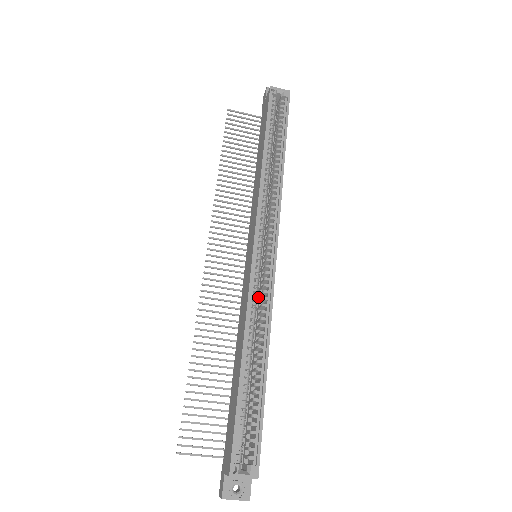
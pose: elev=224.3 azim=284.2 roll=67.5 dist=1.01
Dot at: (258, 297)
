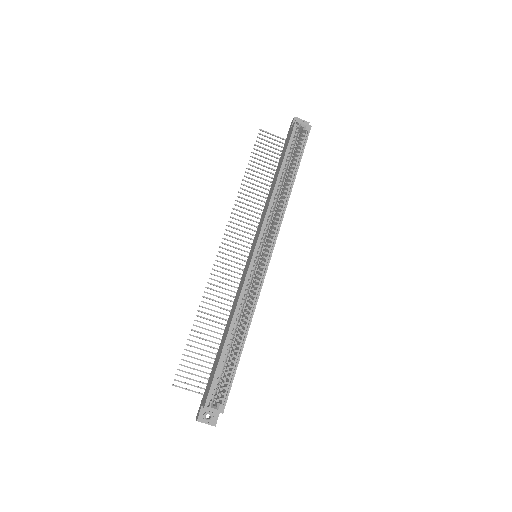
Dot at: (251, 287)
